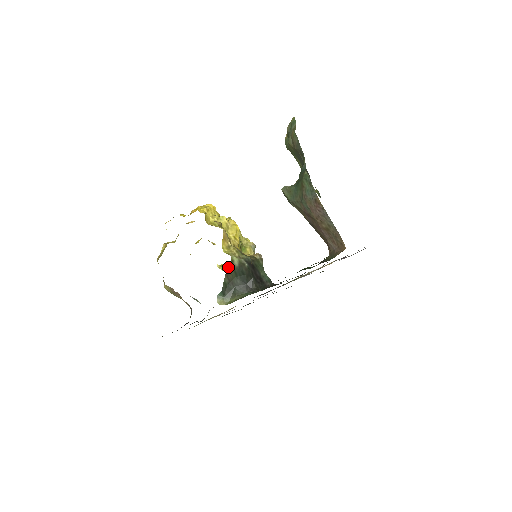
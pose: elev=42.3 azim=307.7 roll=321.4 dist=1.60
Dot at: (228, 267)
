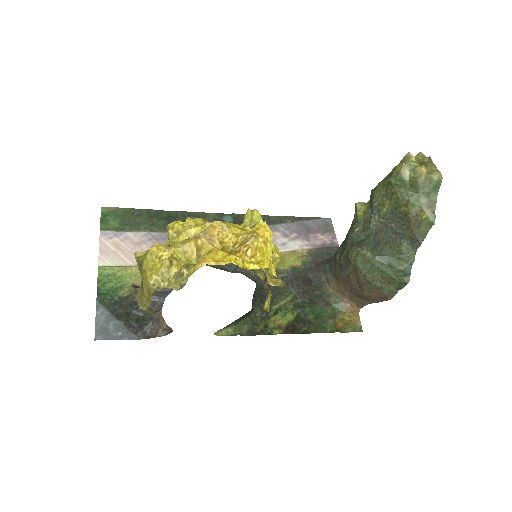
Dot at: occluded
